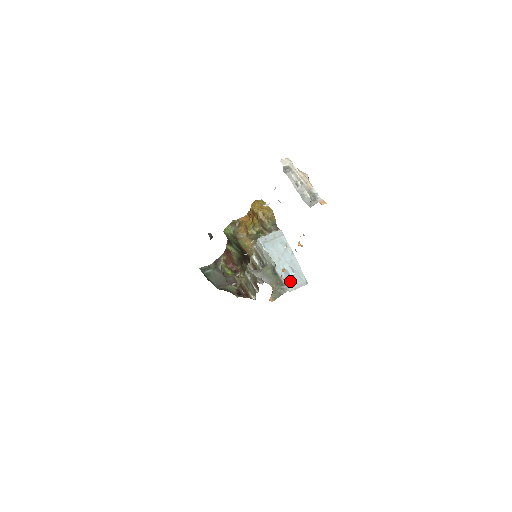
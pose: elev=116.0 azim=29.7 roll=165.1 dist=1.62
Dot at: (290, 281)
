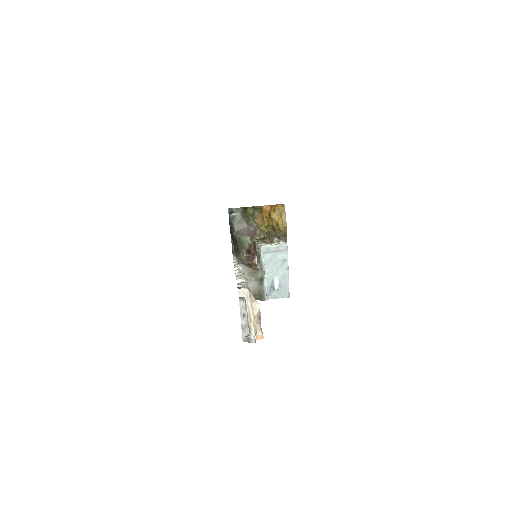
Dot at: (273, 291)
